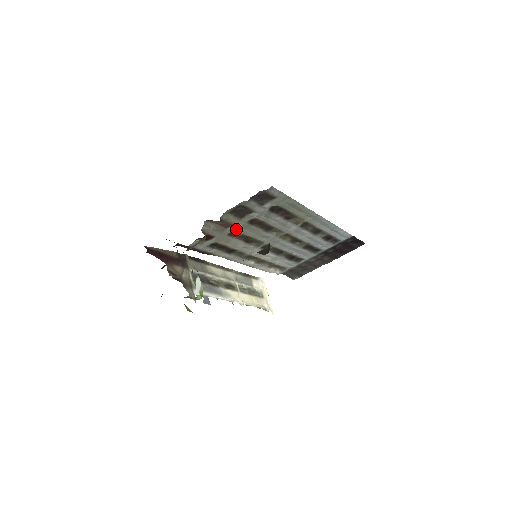
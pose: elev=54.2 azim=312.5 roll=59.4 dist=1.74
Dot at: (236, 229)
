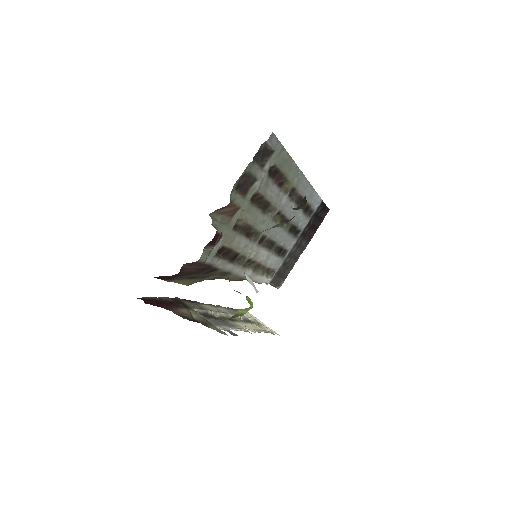
Dot at: (240, 216)
